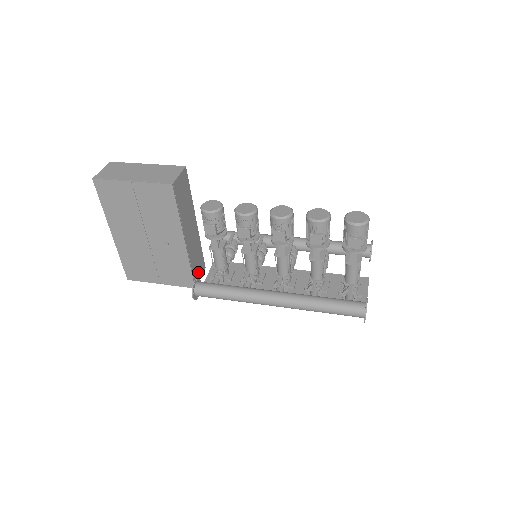
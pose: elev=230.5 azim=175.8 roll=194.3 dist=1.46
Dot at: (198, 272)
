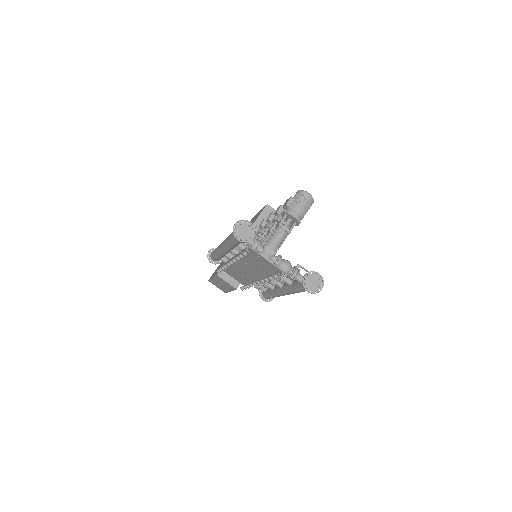
Dot at: occluded
